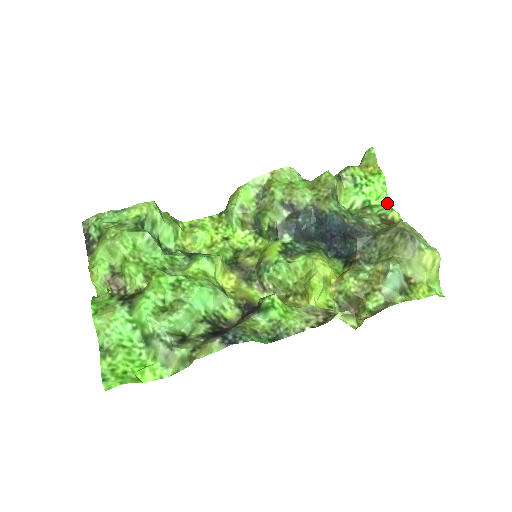
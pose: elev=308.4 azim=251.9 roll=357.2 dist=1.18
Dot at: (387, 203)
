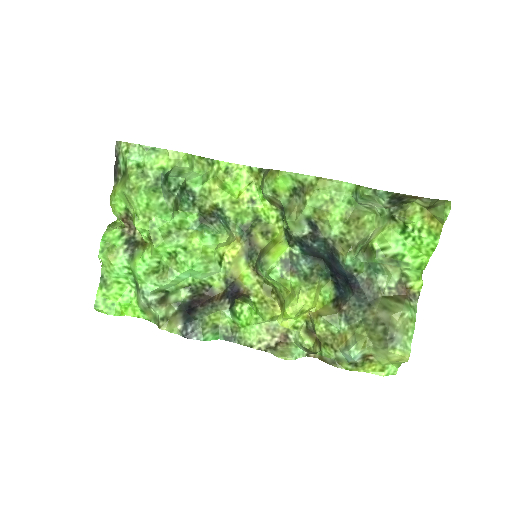
Dot at: (421, 267)
